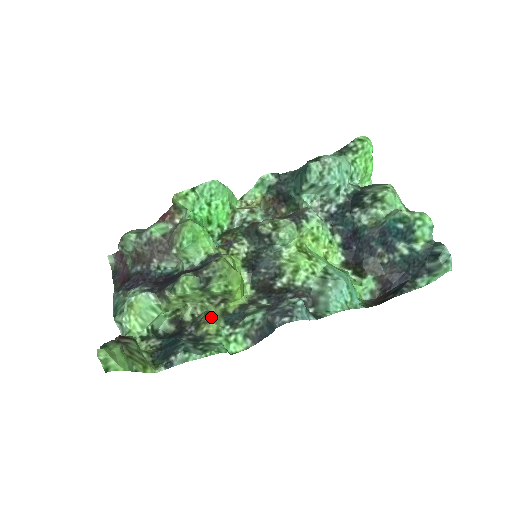
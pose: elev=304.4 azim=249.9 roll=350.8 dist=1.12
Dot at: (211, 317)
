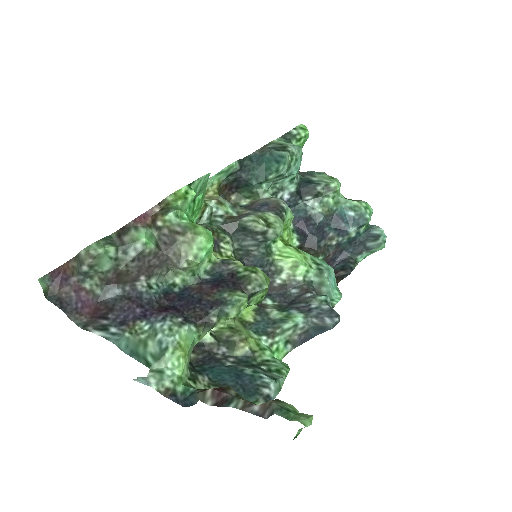
Dot at: (242, 332)
